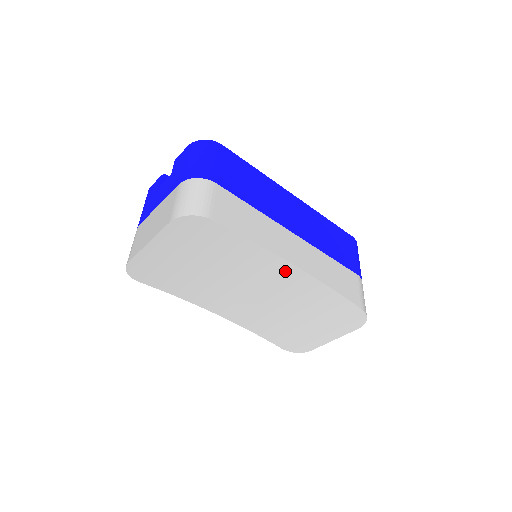
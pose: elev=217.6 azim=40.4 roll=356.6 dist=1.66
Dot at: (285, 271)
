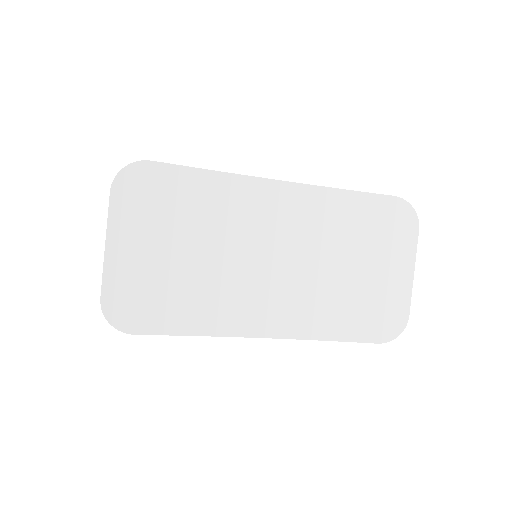
Dot at: (278, 197)
